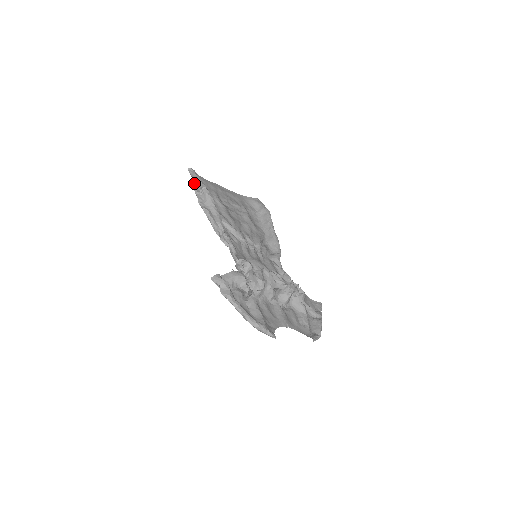
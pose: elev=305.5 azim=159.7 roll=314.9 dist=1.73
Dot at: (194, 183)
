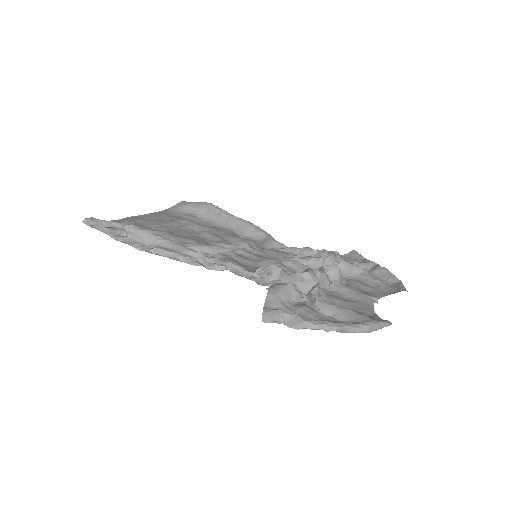
Dot at: (107, 232)
